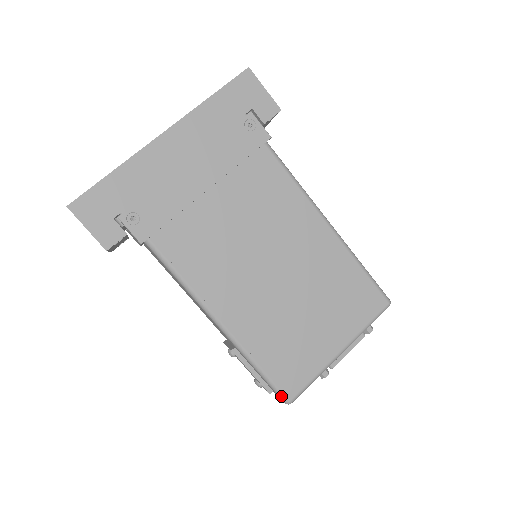
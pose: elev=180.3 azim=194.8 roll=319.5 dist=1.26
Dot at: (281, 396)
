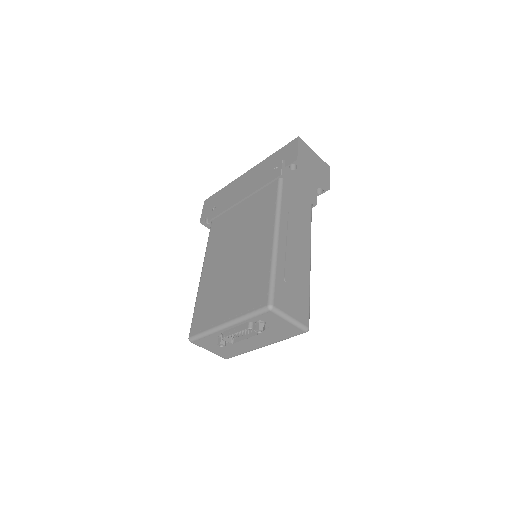
Dot at: (190, 332)
